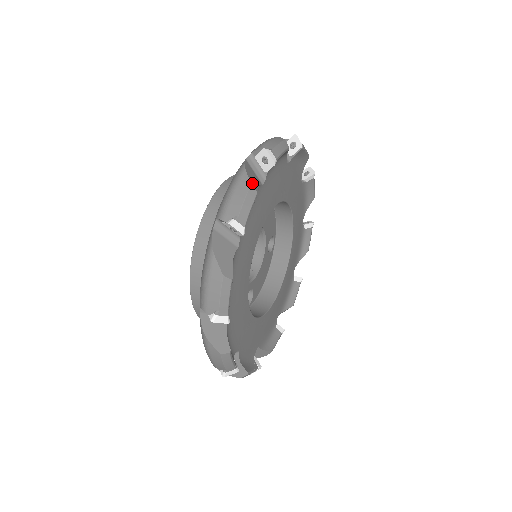
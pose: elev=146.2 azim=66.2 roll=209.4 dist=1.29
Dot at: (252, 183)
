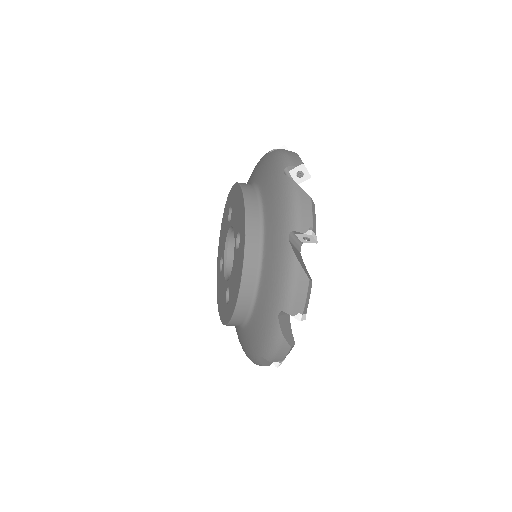
Dot at: occluded
